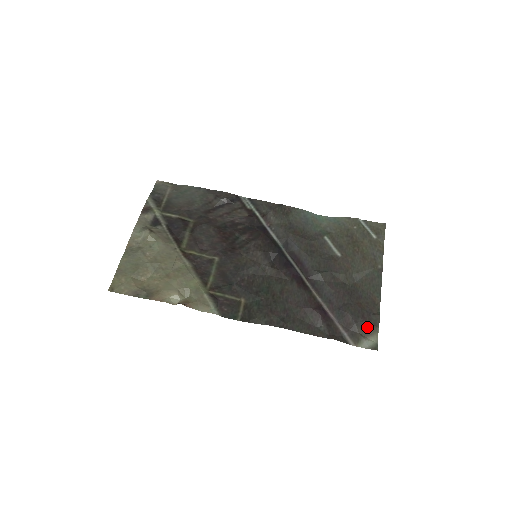
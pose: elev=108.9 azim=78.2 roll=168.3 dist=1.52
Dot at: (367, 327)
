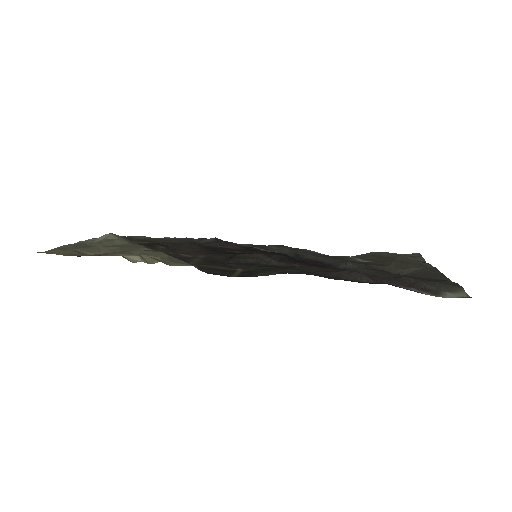
Dot at: (443, 286)
